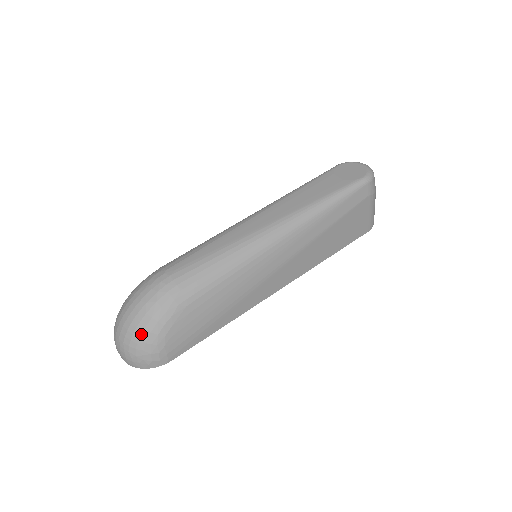
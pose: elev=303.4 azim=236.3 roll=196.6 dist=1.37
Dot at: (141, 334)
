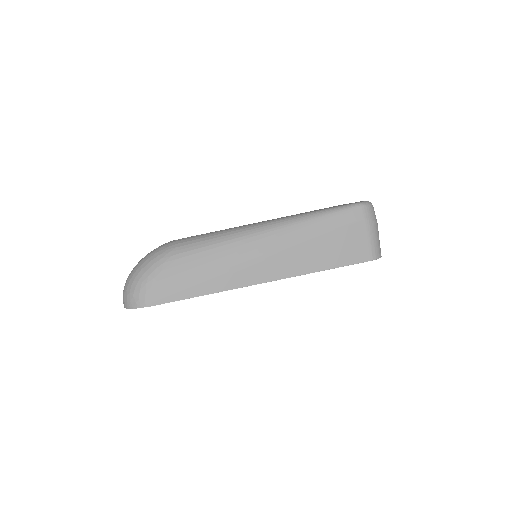
Dot at: (138, 273)
